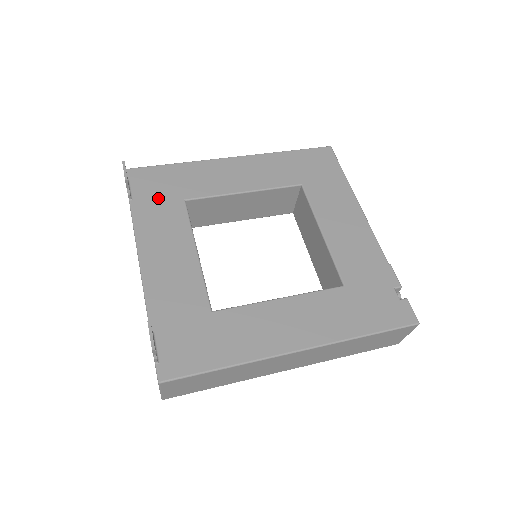
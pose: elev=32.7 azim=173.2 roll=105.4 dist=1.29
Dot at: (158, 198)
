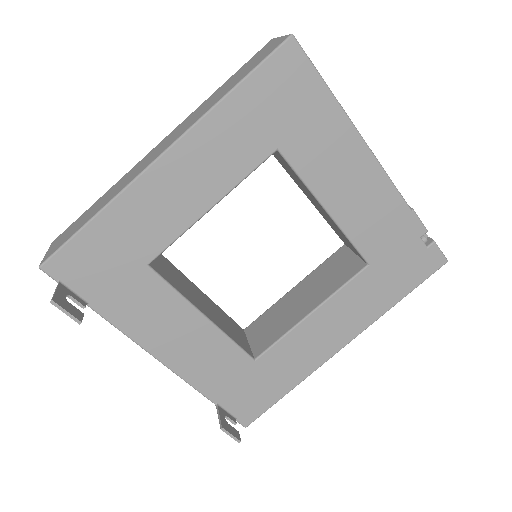
Dot at: (115, 283)
